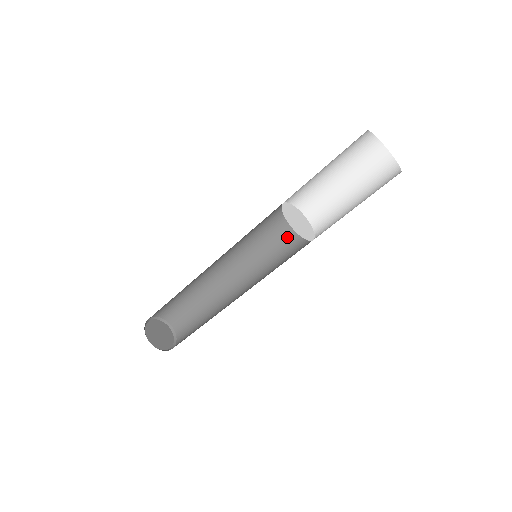
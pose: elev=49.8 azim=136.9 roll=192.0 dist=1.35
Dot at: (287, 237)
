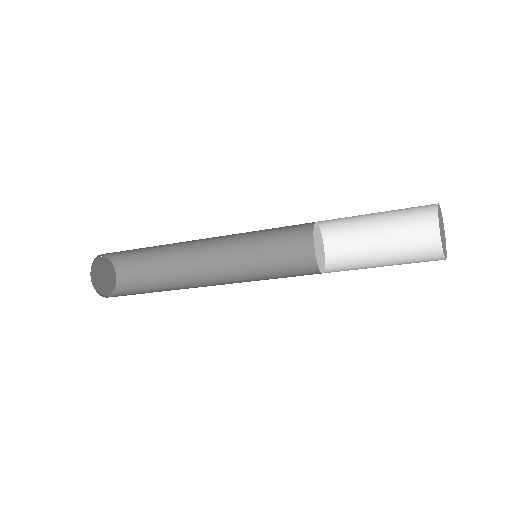
Dot at: (288, 231)
